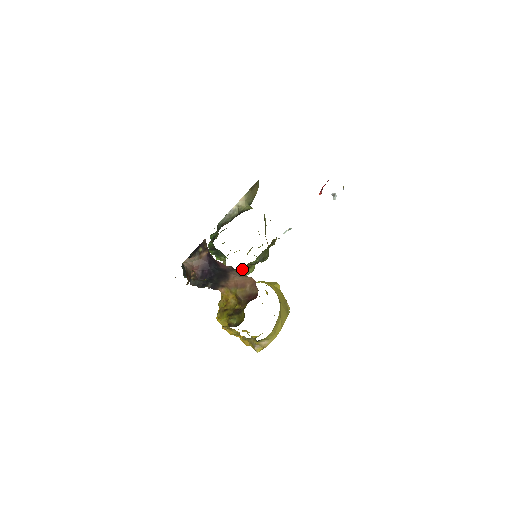
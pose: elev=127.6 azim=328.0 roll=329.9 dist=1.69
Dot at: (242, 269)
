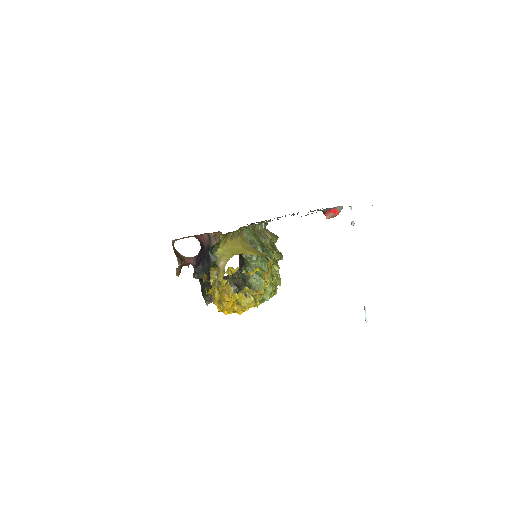
Dot at: (251, 277)
